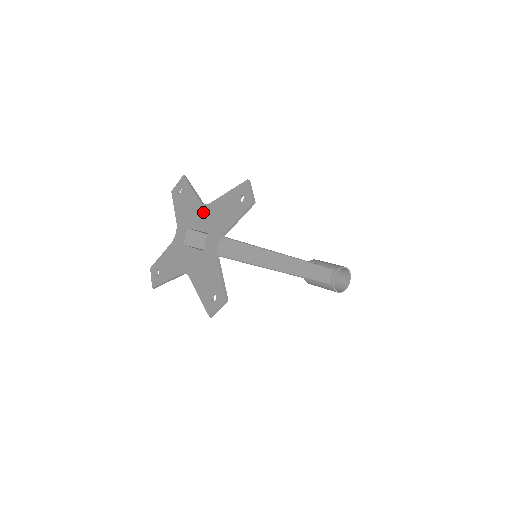
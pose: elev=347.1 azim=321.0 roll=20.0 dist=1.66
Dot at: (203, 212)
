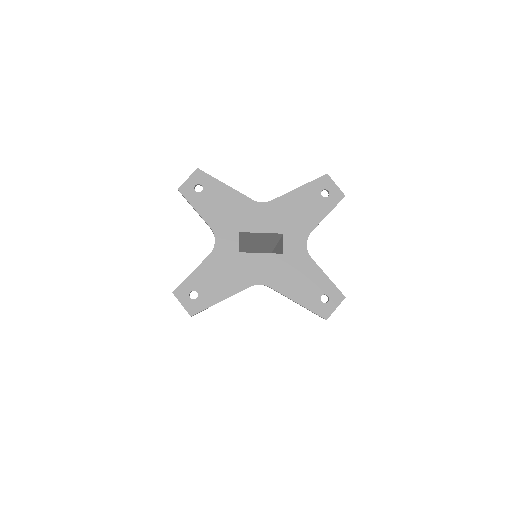
Dot at: (264, 211)
